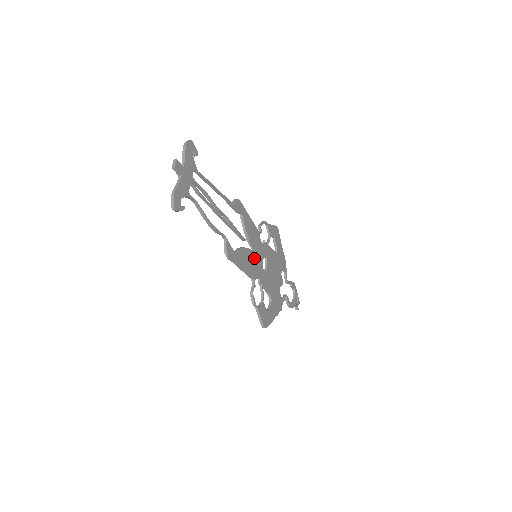
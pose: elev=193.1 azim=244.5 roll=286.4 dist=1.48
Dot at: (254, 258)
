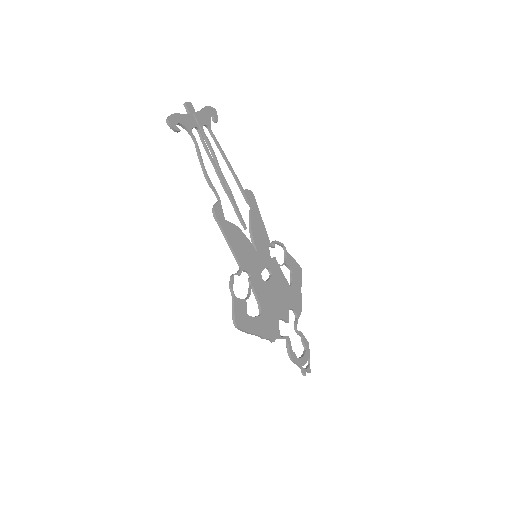
Dot at: (251, 253)
